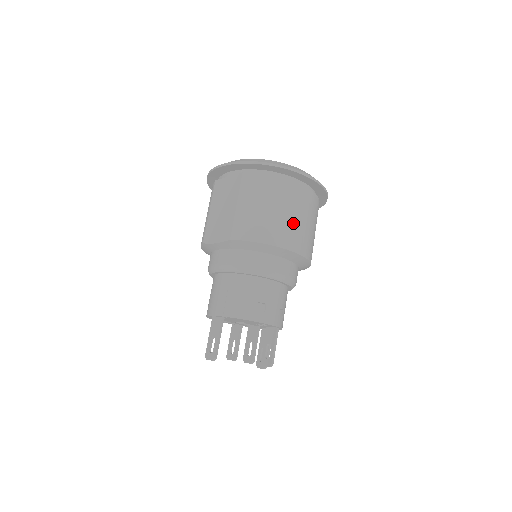
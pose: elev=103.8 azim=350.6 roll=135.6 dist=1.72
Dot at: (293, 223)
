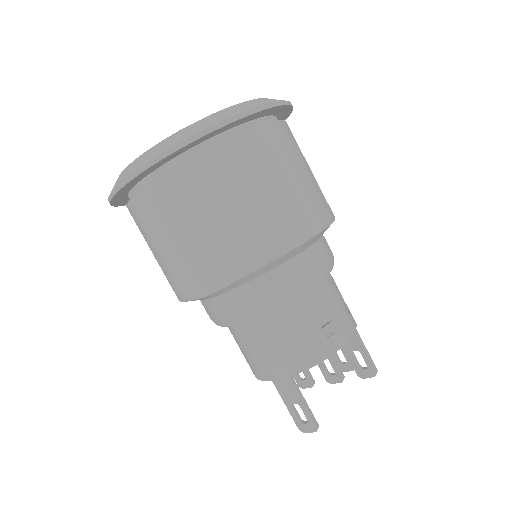
Dot at: (296, 191)
